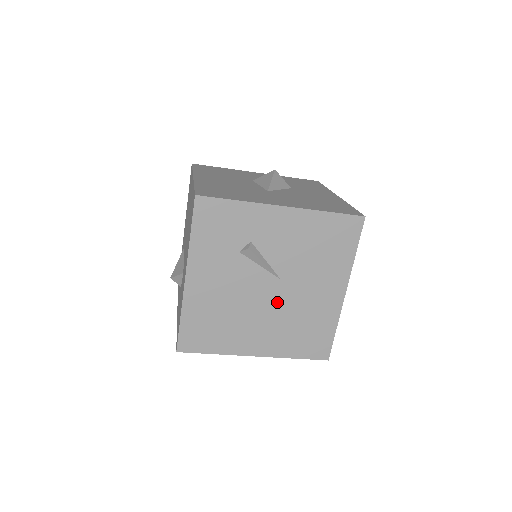
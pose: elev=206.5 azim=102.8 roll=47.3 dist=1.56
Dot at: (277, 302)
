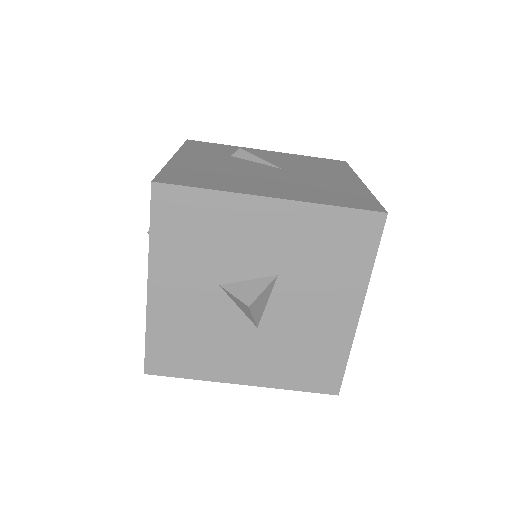
Dot at: (284, 176)
